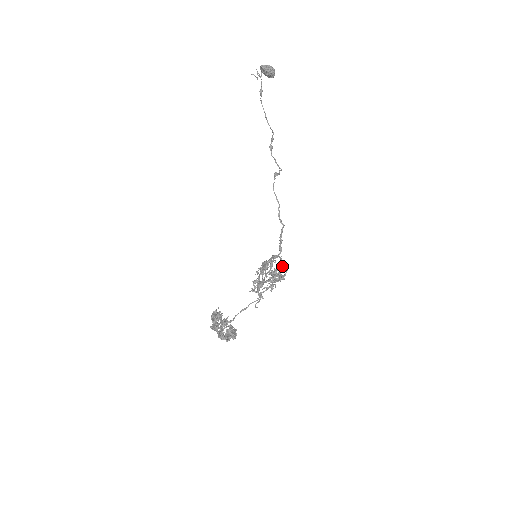
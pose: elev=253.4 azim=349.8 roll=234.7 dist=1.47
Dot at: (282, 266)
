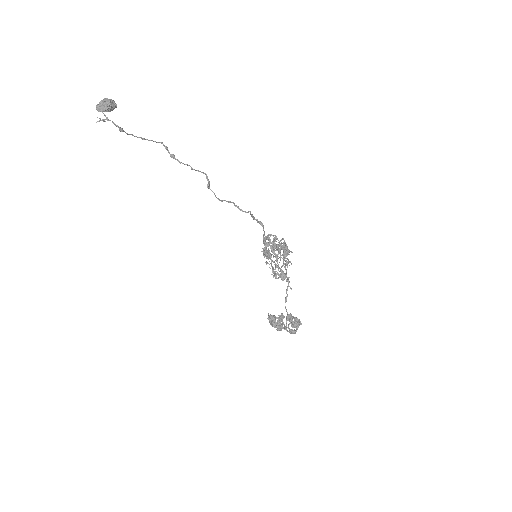
Dot at: (277, 239)
